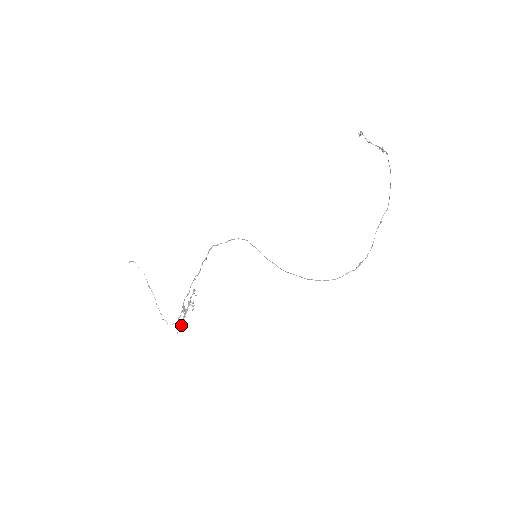
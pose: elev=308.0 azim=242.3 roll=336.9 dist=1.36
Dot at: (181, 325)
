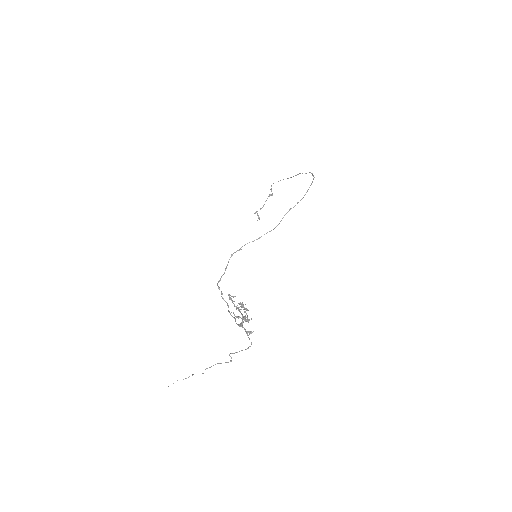
Dot at: occluded
